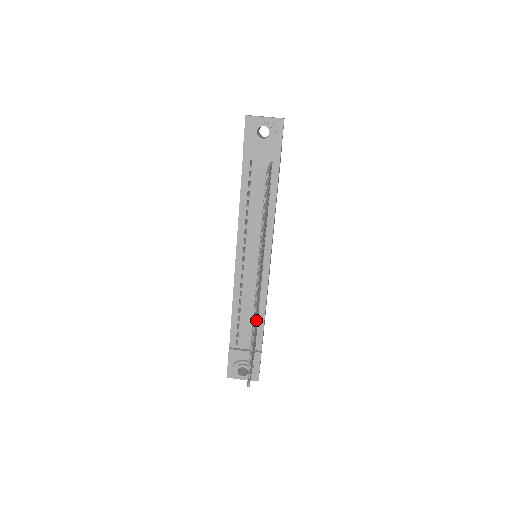
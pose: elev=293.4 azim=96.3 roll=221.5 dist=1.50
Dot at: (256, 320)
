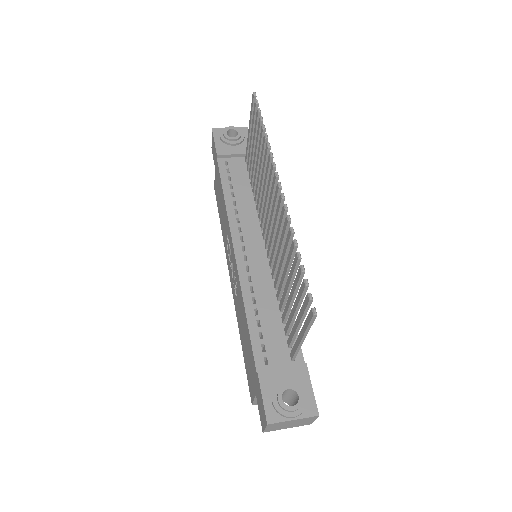
Dot at: occluded
